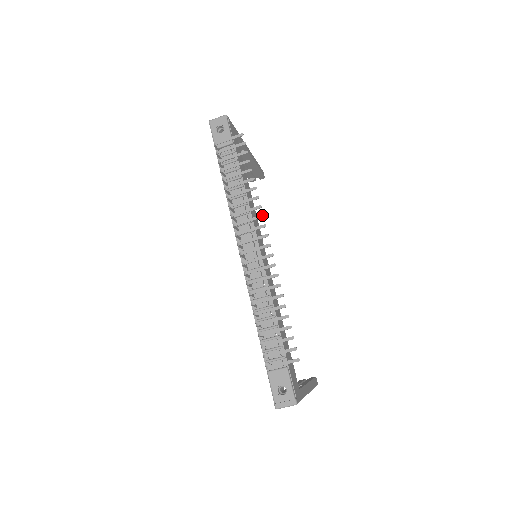
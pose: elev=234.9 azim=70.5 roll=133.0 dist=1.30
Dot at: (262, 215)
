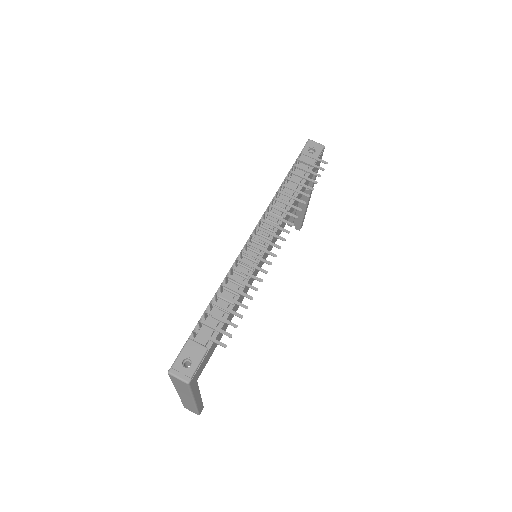
Dot at: (293, 223)
